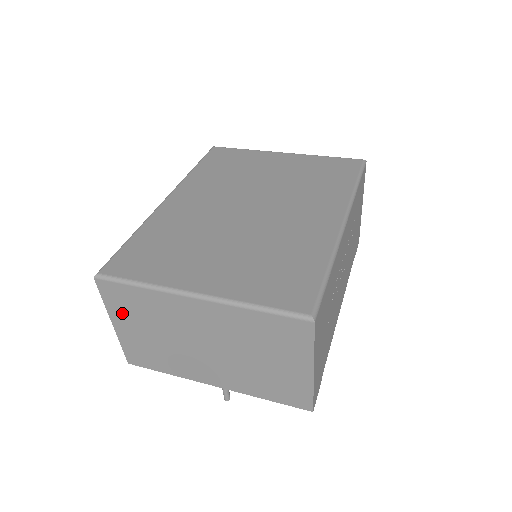
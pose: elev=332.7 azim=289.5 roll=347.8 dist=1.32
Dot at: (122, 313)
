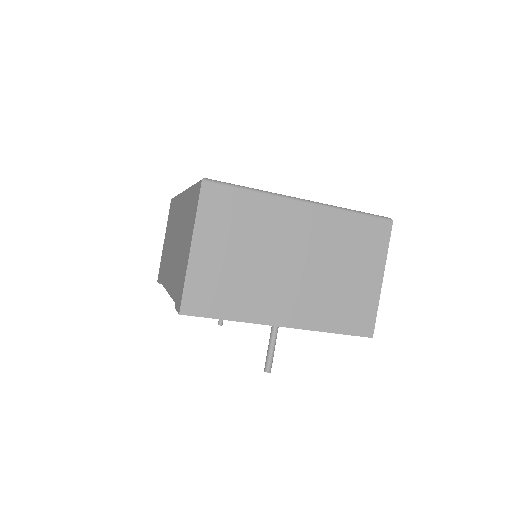
Dot at: (213, 228)
